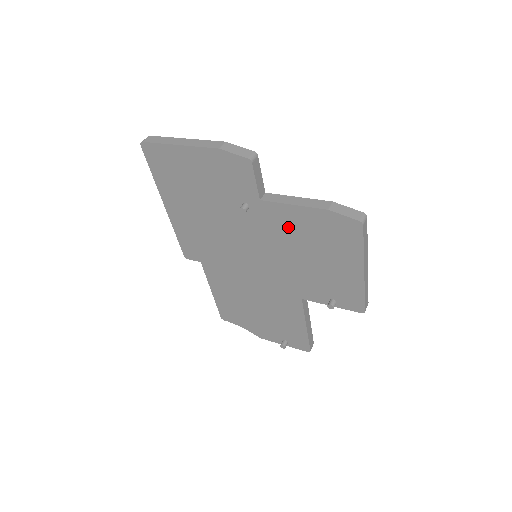
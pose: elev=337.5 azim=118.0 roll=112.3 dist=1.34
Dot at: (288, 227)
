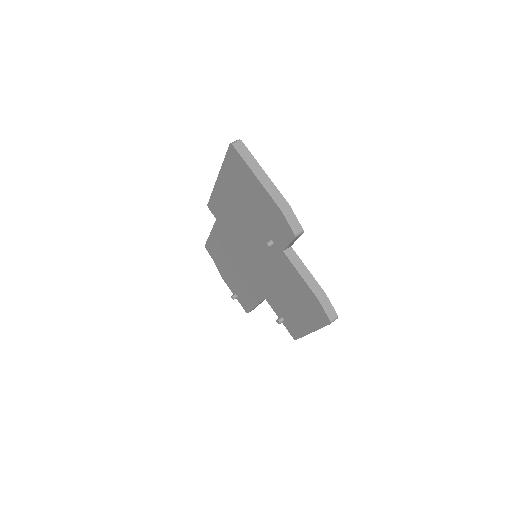
Dot at: (288, 276)
